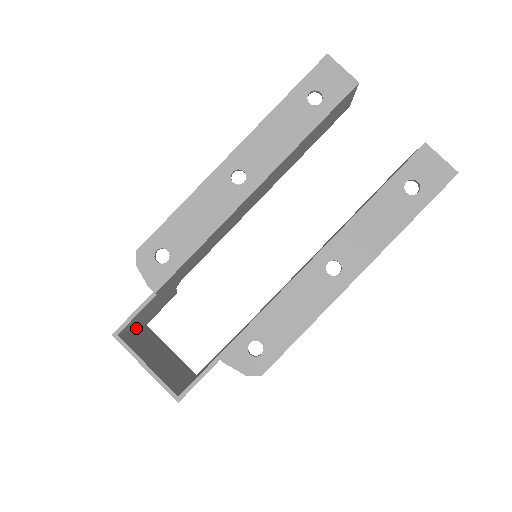
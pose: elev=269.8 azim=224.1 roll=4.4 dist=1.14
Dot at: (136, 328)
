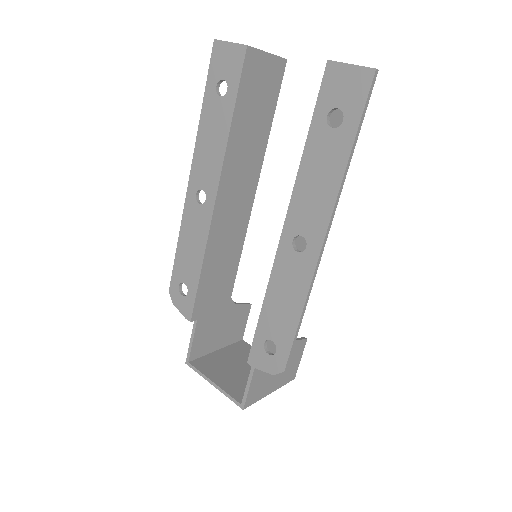
Dot at: (222, 348)
